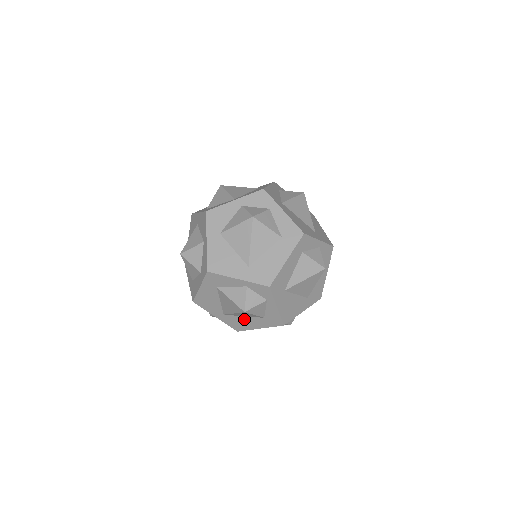
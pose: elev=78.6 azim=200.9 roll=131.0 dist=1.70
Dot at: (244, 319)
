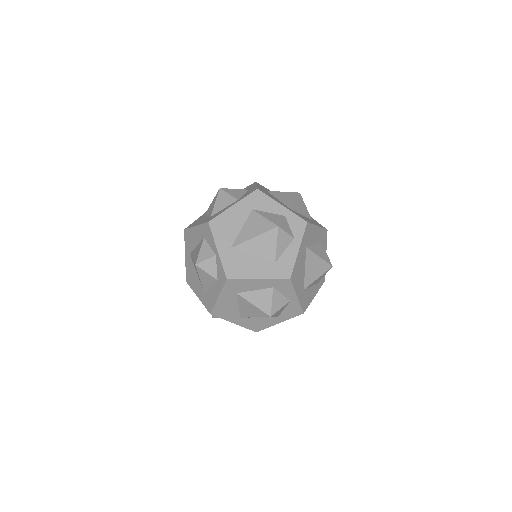
Dot at: (250, 260)
